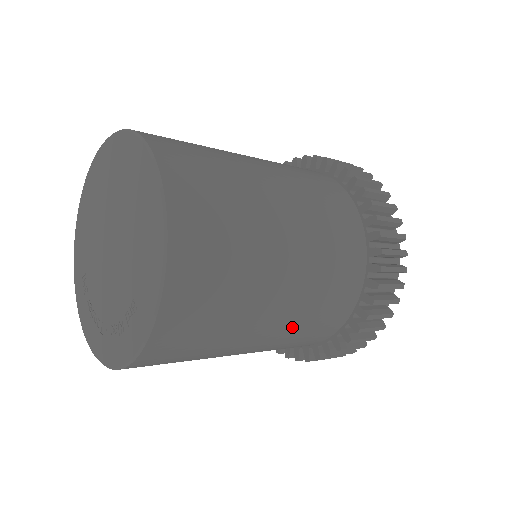
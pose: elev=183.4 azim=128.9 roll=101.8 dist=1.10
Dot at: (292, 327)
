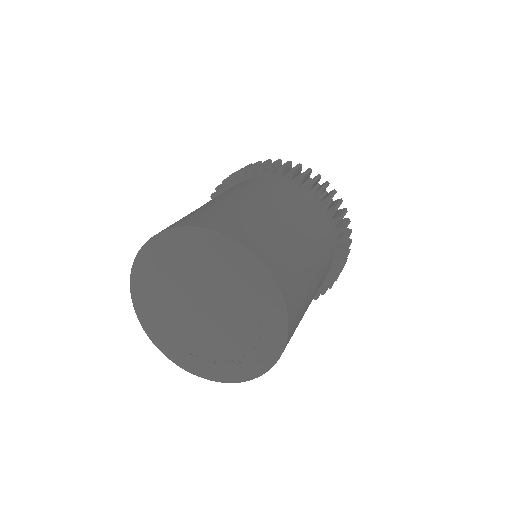
Dot at: (321, 265)
